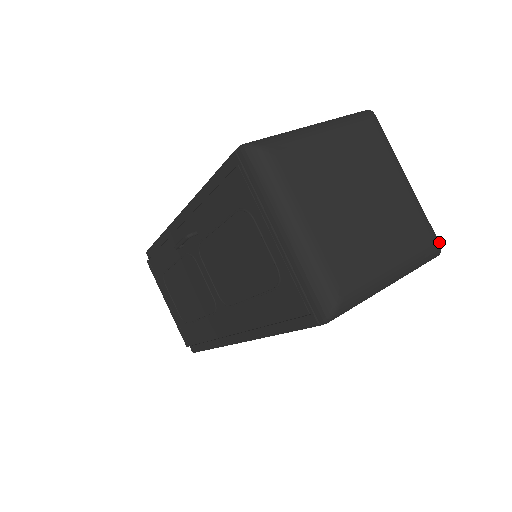
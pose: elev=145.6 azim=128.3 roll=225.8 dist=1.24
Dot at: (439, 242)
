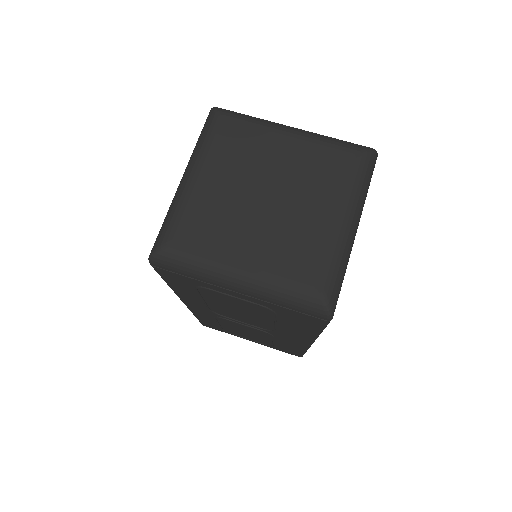
Dot at: (330, 300)
